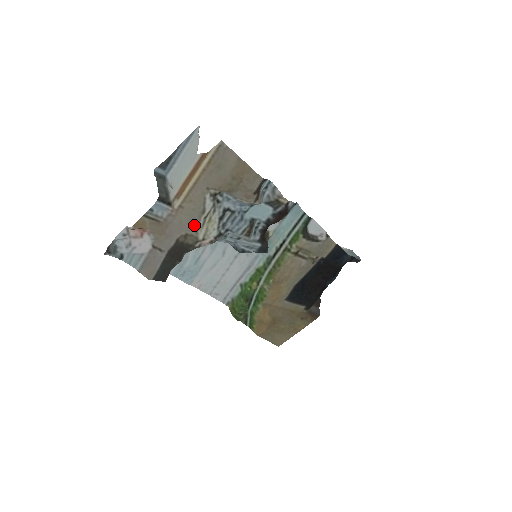
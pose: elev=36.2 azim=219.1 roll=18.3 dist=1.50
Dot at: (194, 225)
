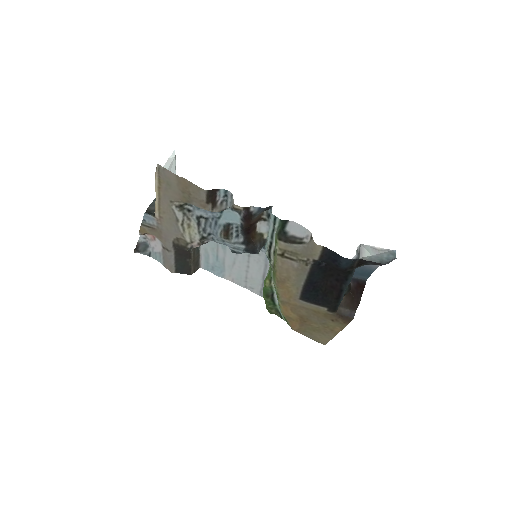
Dot at: (176, 231)
